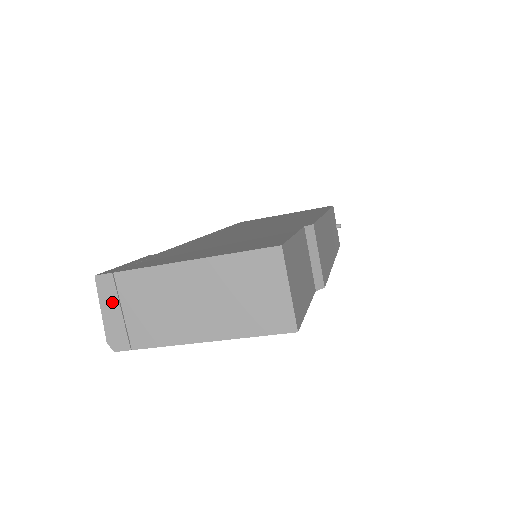
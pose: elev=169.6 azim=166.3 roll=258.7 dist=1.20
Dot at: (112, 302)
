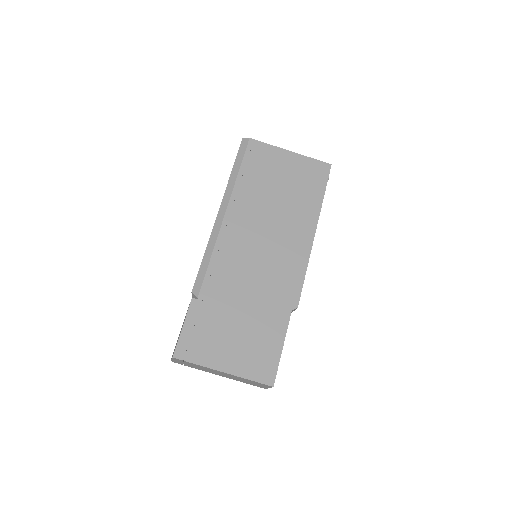
Dot at: (179, 361)
